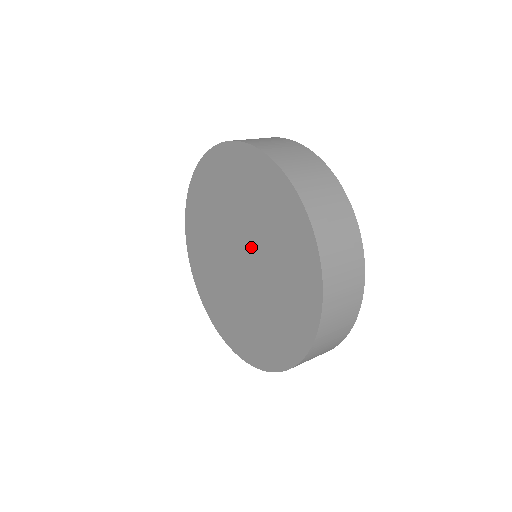
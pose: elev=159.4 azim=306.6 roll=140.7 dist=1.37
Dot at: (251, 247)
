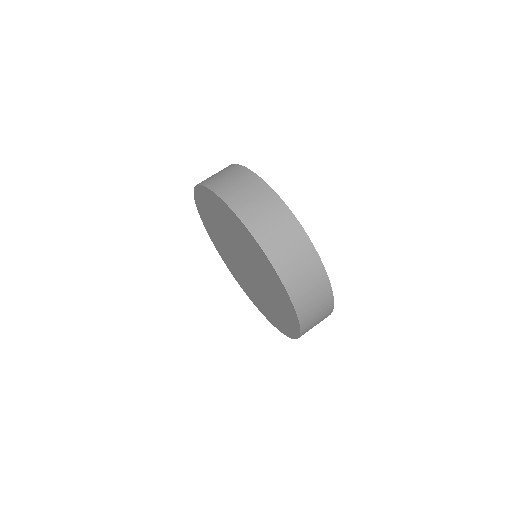
Dot at: (241, 254)
